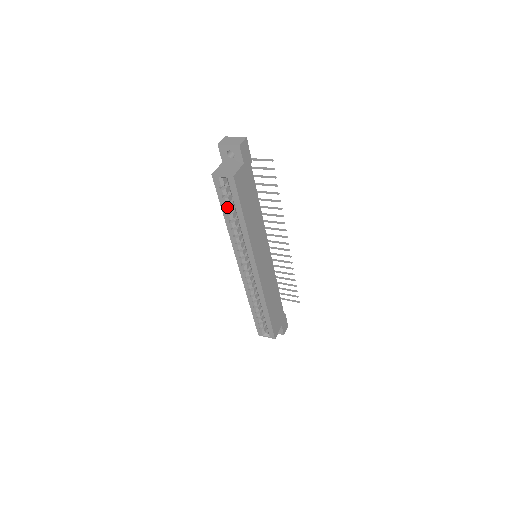
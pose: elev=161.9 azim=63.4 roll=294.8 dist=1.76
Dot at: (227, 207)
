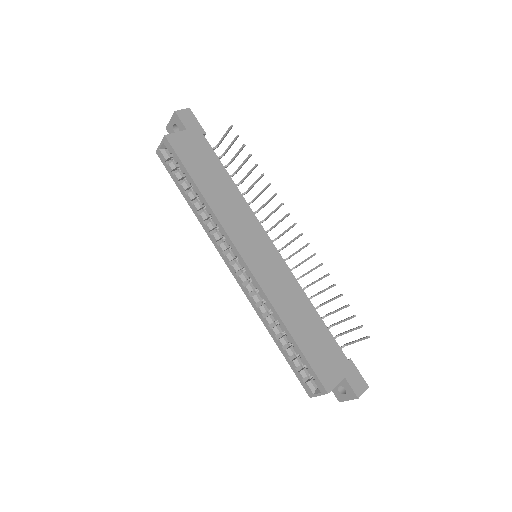
Dot at: (182, 184)
